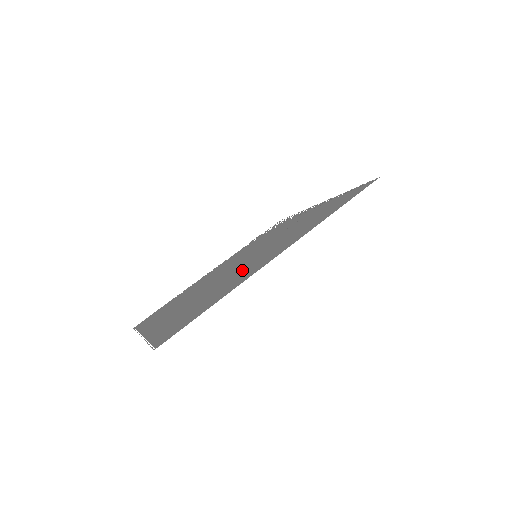
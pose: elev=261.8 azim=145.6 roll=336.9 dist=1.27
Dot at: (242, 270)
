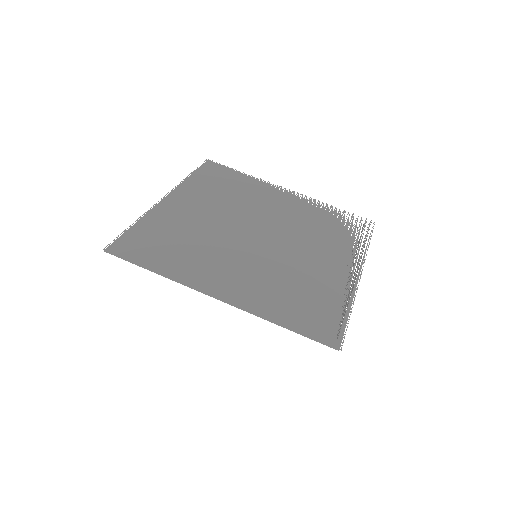
Dot at: (224, 258)
